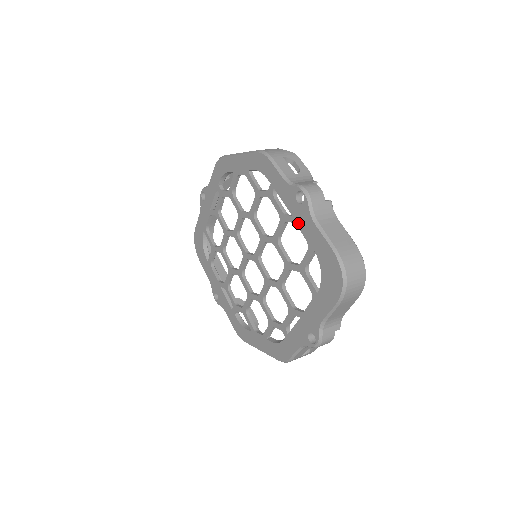
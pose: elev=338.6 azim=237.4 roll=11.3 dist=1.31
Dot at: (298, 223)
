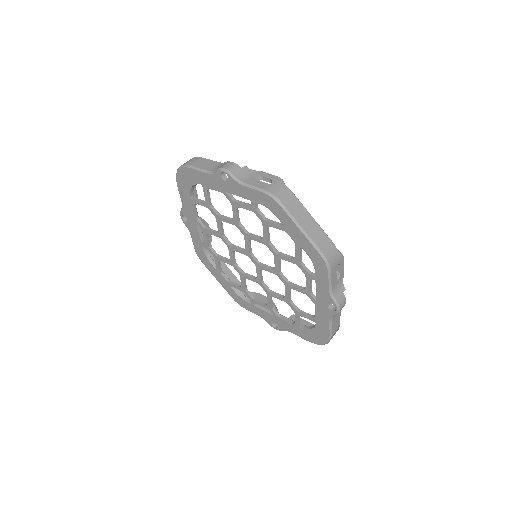
Dot at: (317, 308)
